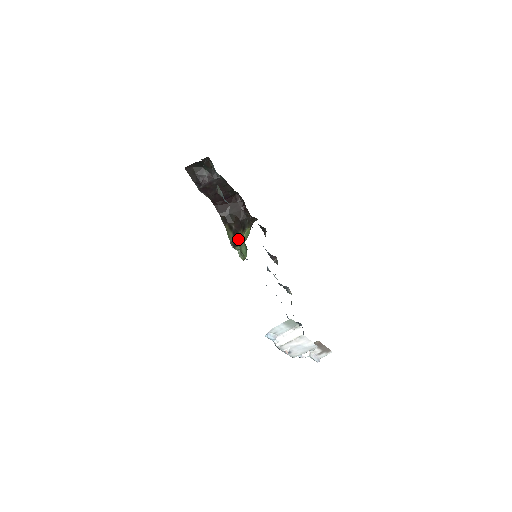
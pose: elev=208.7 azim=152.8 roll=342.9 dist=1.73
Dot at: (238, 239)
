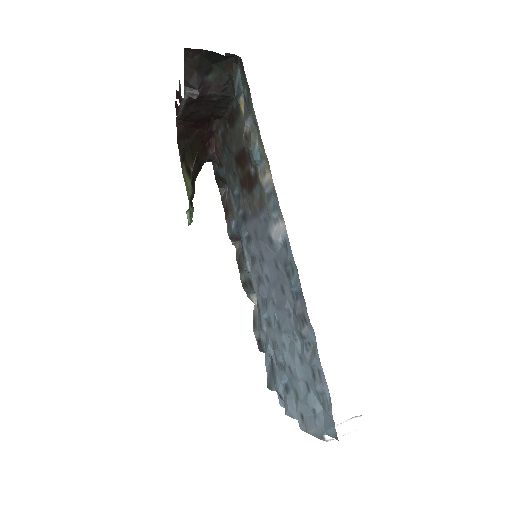
Dot at: occluded
